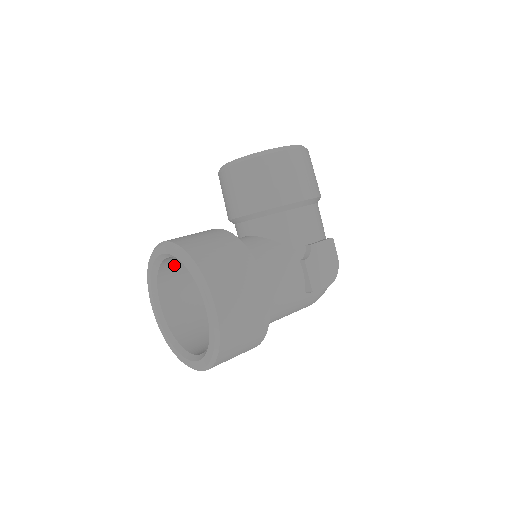
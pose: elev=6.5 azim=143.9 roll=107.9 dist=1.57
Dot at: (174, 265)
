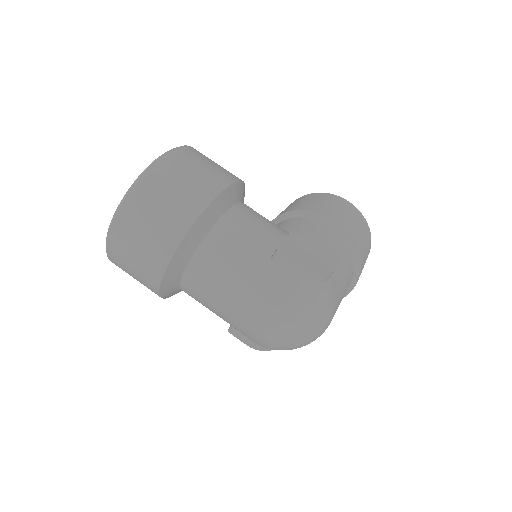
Dot at: occluded
